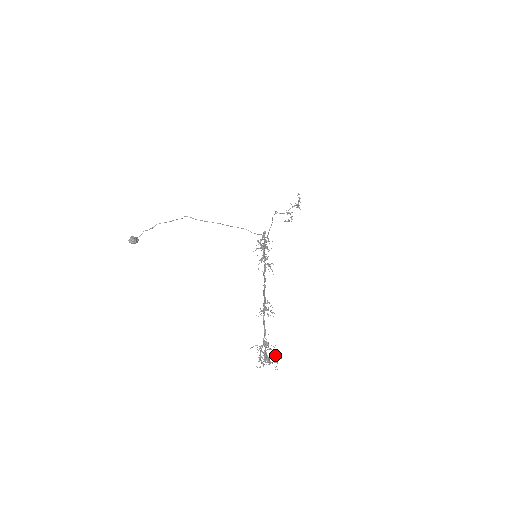
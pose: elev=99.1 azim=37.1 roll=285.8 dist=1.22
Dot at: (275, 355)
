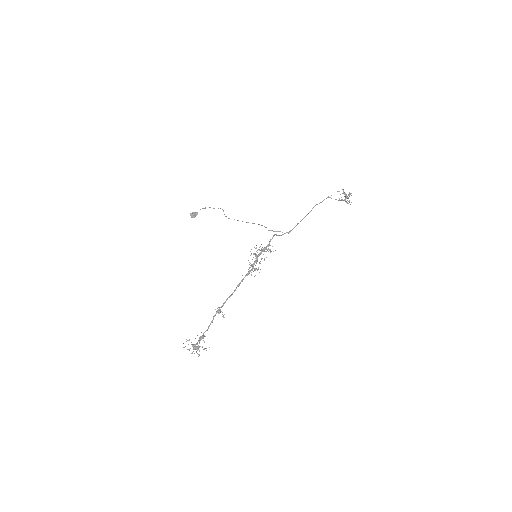
Dot at: (198, 349)
